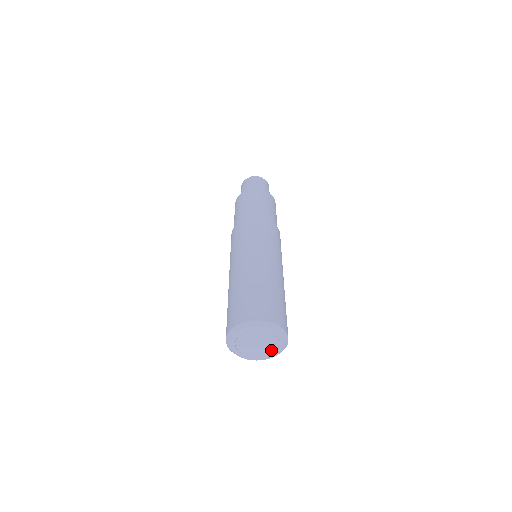
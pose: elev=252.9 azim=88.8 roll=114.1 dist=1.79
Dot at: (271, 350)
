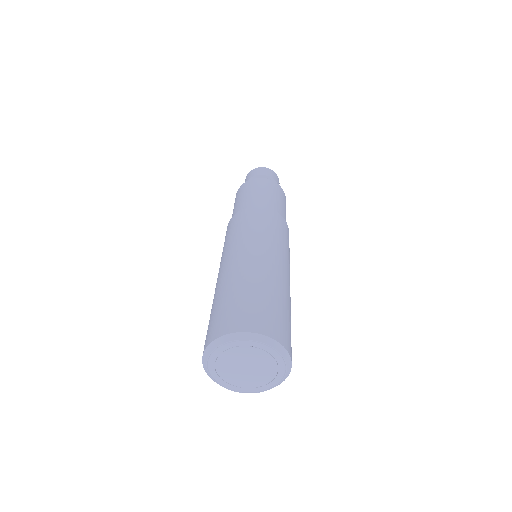
Dot at: (272, 371)
